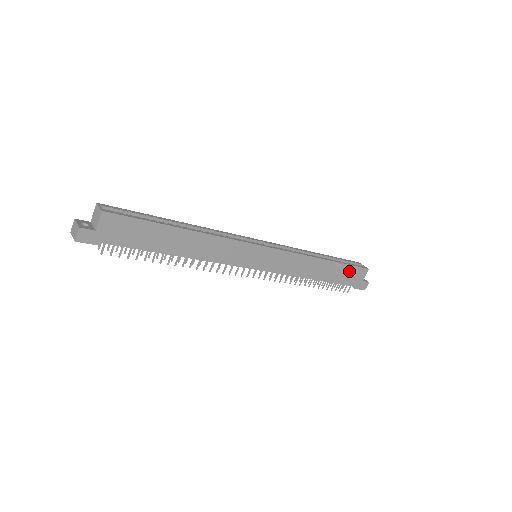
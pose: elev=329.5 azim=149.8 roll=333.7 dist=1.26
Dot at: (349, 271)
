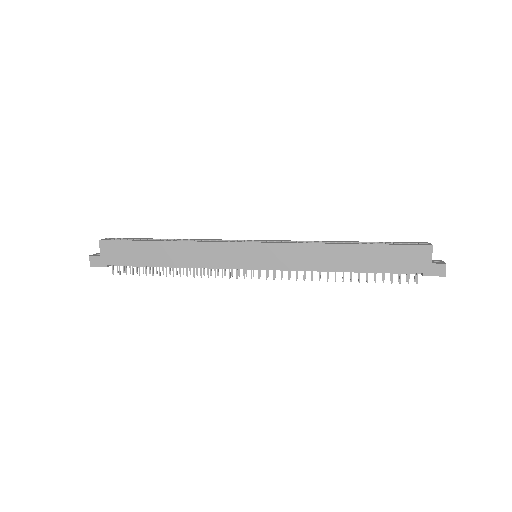
Dot at: (396, 253)
